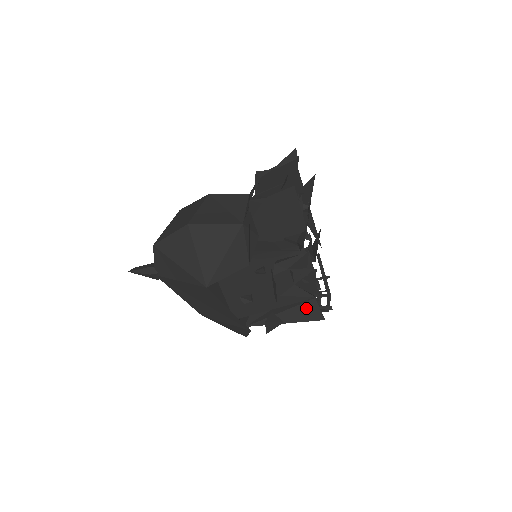
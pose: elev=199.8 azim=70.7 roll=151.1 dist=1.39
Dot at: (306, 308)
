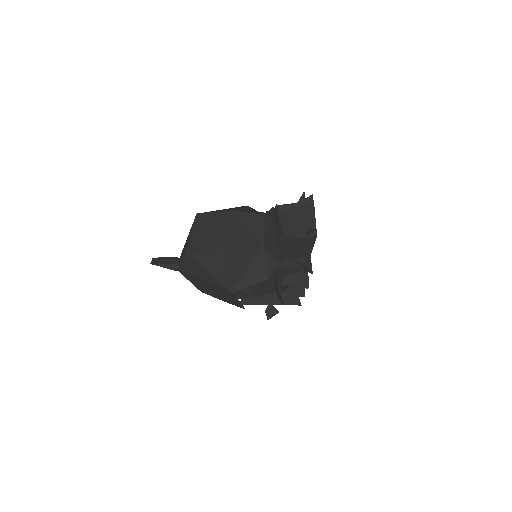
Dot at: (289, 296)
